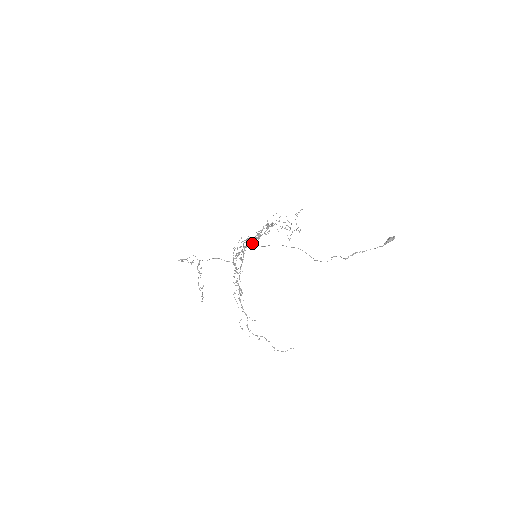
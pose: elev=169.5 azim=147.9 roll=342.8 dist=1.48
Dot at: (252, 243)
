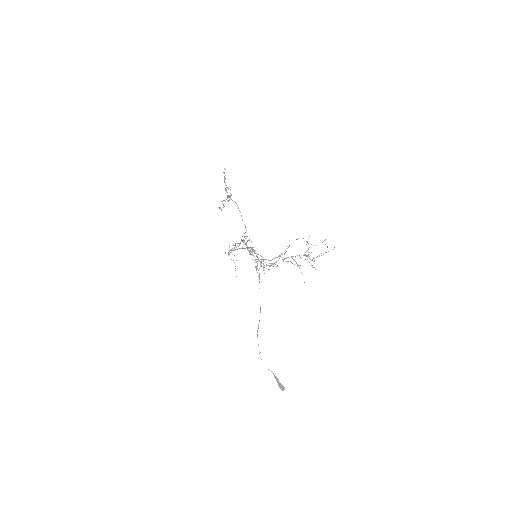
Dot at: occluded
